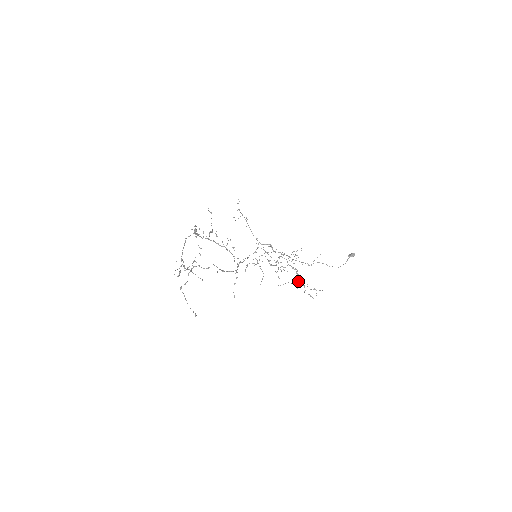
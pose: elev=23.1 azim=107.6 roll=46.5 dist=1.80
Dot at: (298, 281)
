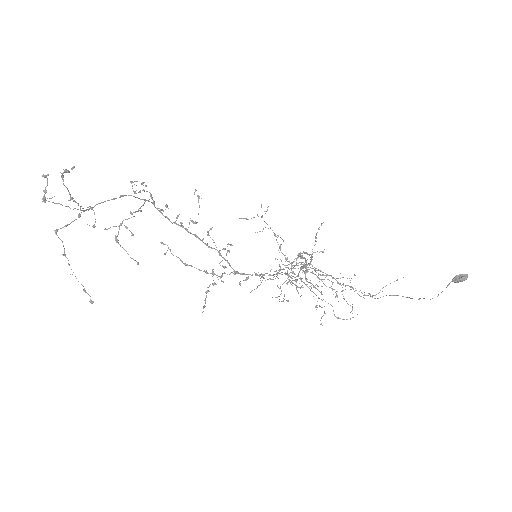
Dot at: (300, 269)
